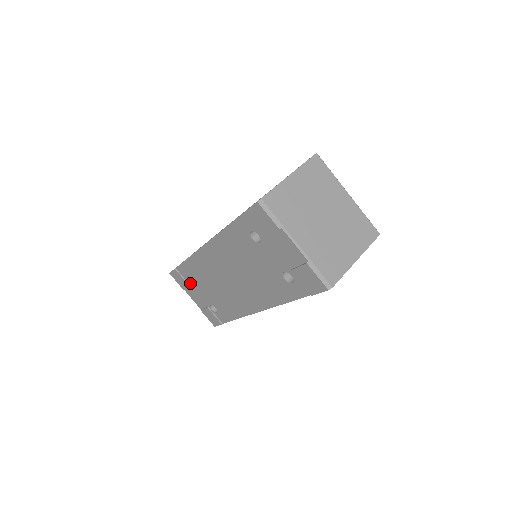
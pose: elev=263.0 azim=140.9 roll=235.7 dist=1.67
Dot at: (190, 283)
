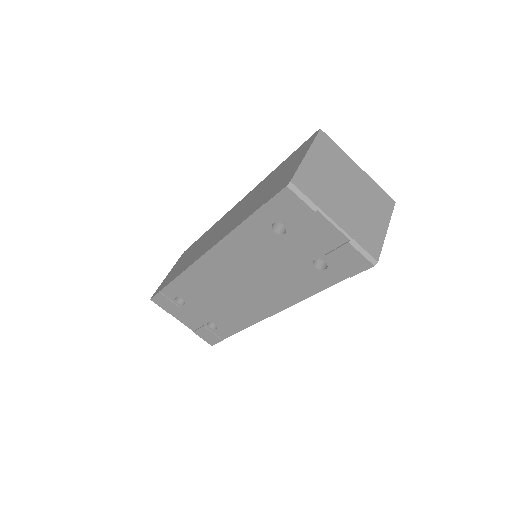
Dot at: (180, 304)
